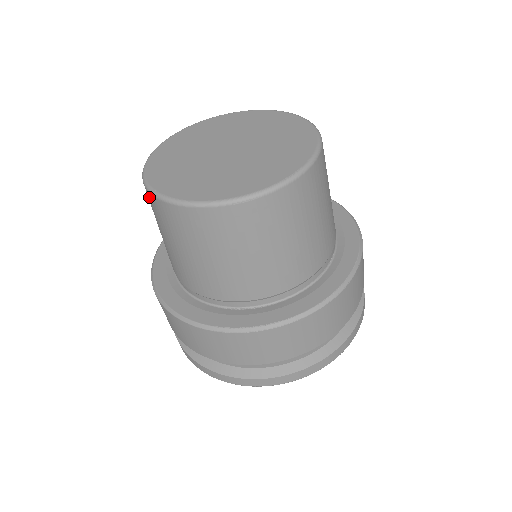
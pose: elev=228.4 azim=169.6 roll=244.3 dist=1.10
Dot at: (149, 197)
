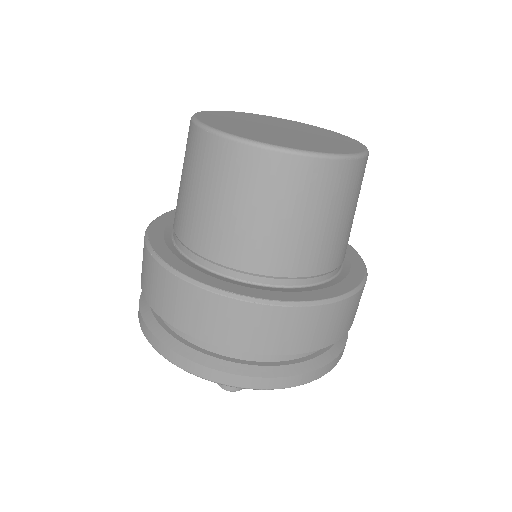
Dot at: occluded
